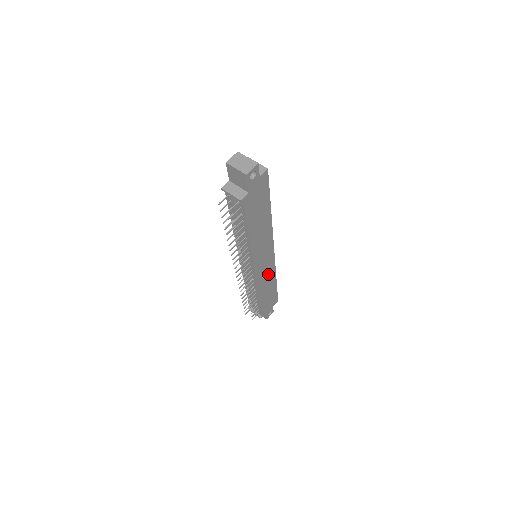
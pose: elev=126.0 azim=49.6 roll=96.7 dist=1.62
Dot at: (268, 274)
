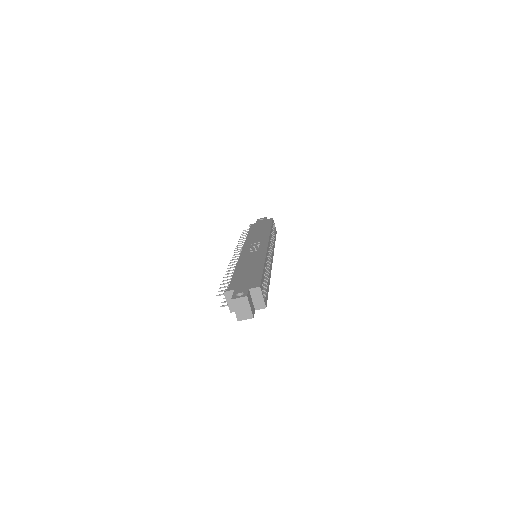
Dot at: occluded
